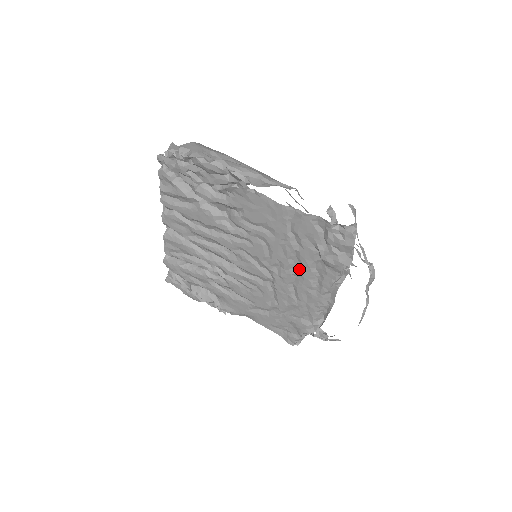
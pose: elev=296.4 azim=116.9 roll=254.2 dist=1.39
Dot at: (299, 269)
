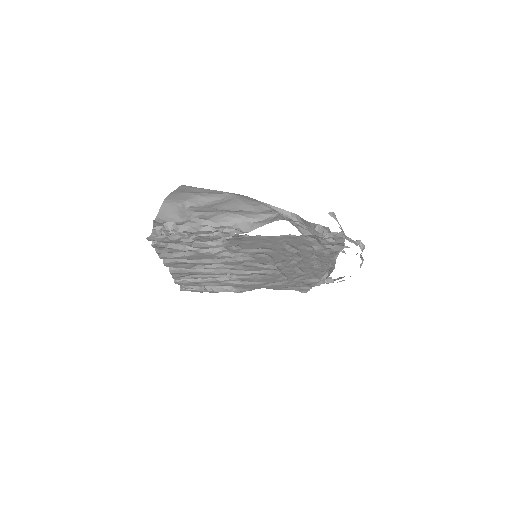
Dot at: (300, 260)
